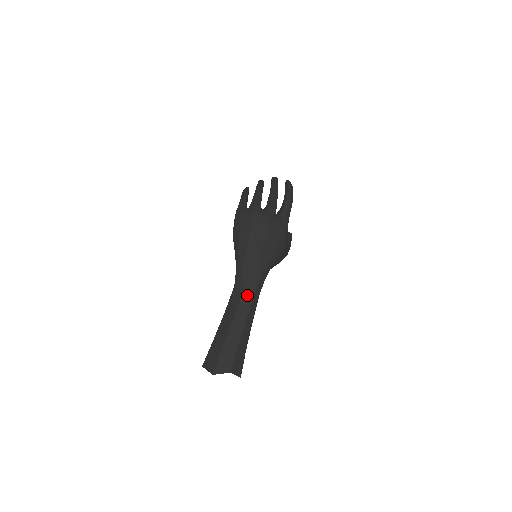
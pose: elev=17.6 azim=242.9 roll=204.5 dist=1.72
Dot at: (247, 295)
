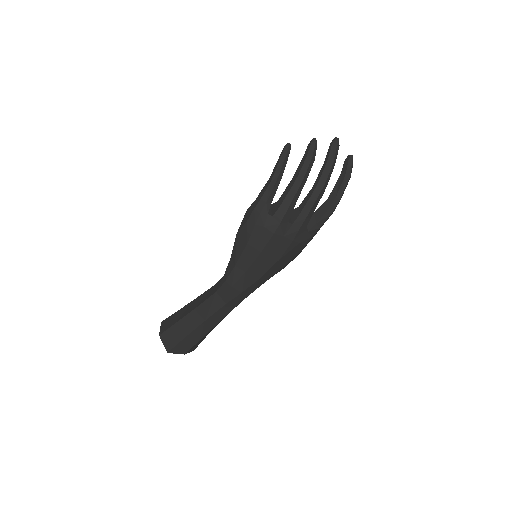
Dot at: (227, 308)
